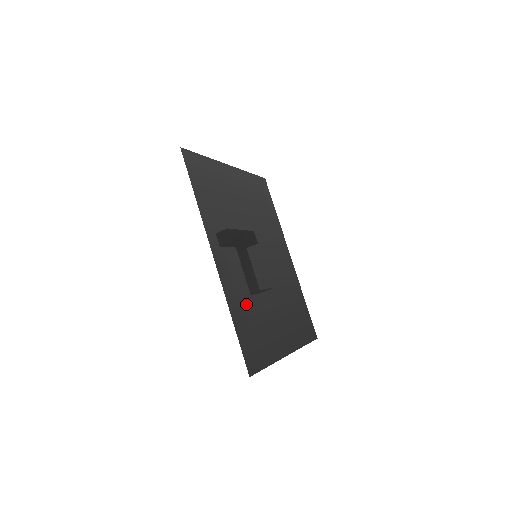
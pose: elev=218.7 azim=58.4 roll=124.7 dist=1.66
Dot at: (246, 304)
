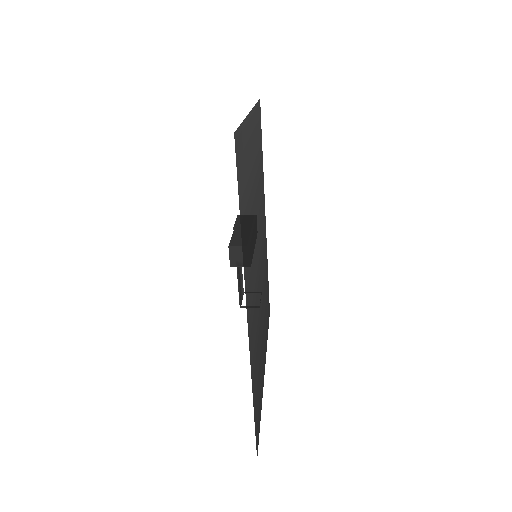
Dot at: (256, 354)
